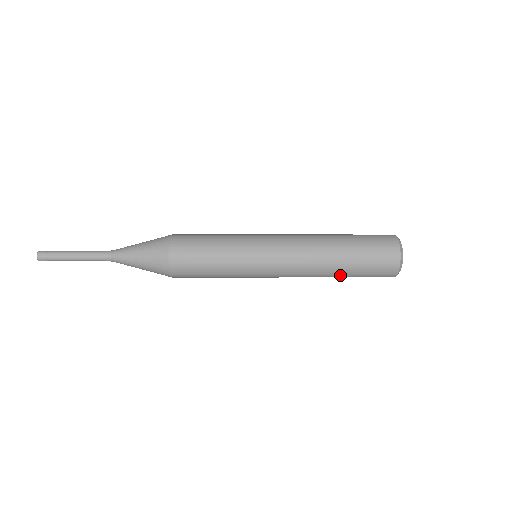
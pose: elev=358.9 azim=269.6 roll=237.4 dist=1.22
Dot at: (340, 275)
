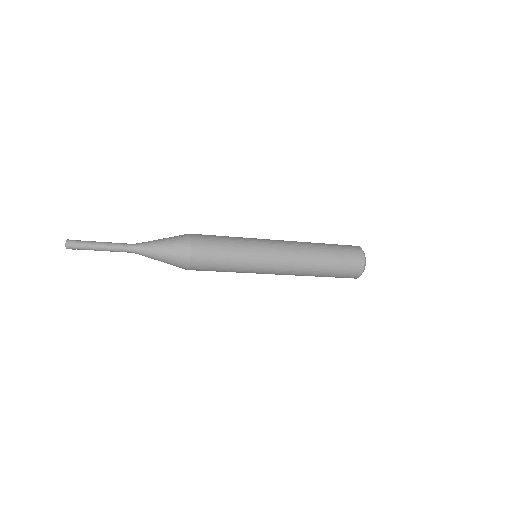
Dot at: (322, 271)
